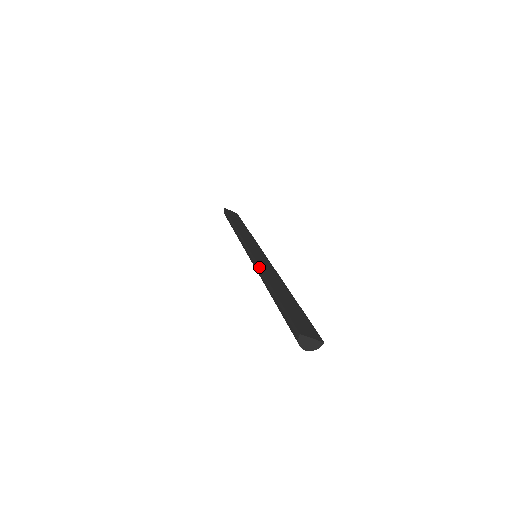
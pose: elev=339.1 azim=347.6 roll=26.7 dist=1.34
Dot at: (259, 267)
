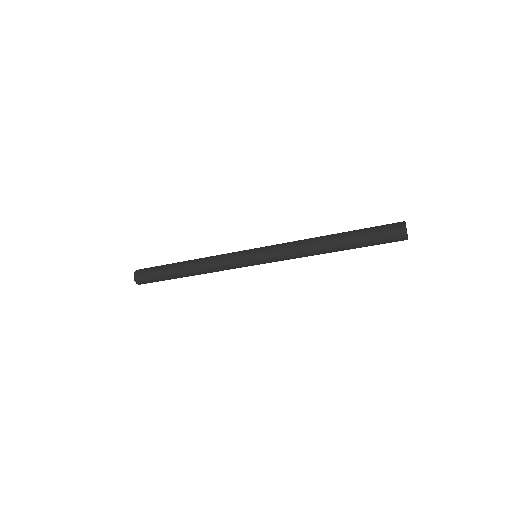
Dot at: (295, 241)
